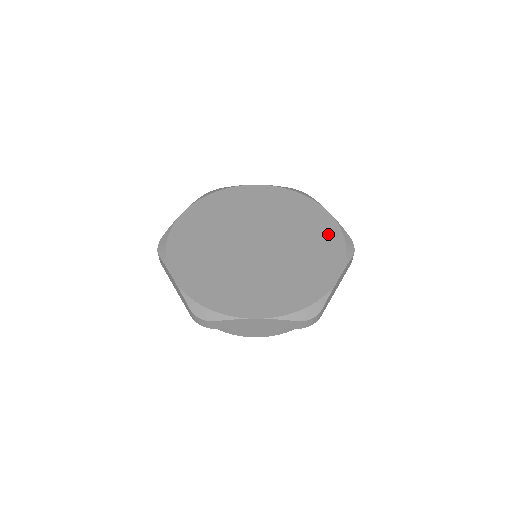
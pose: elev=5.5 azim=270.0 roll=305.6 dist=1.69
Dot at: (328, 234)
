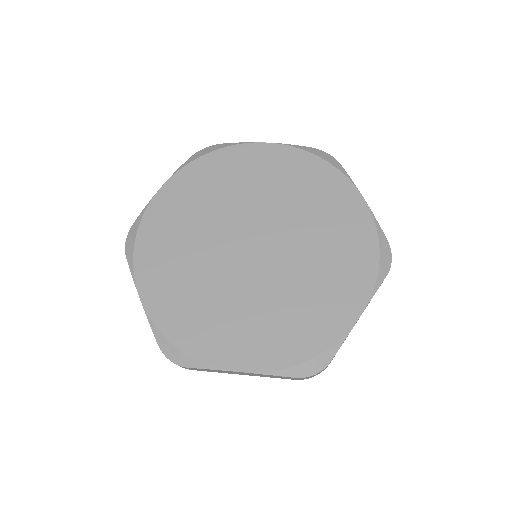
Dot at: (356, 237)
